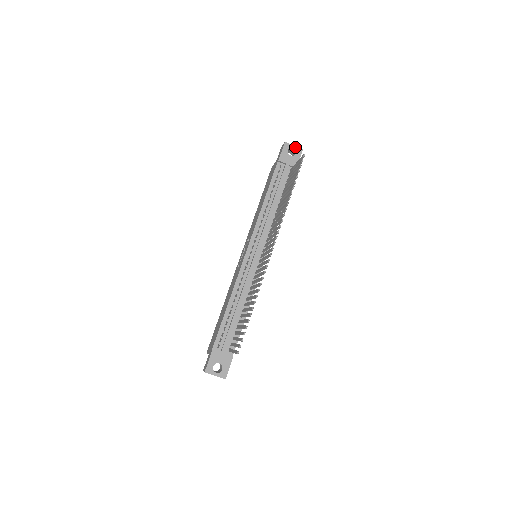
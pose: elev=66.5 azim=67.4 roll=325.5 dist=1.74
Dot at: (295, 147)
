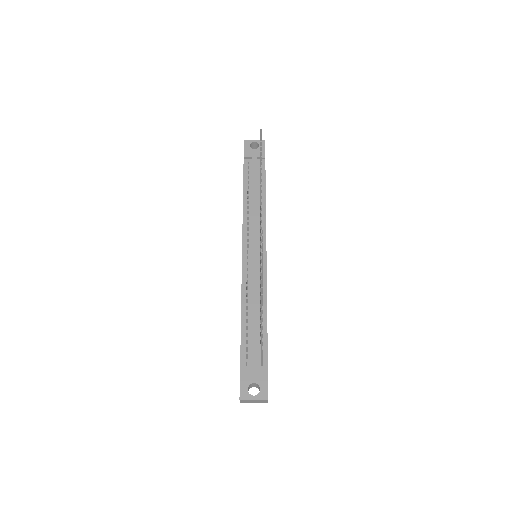
Dot at: (256, 140)
